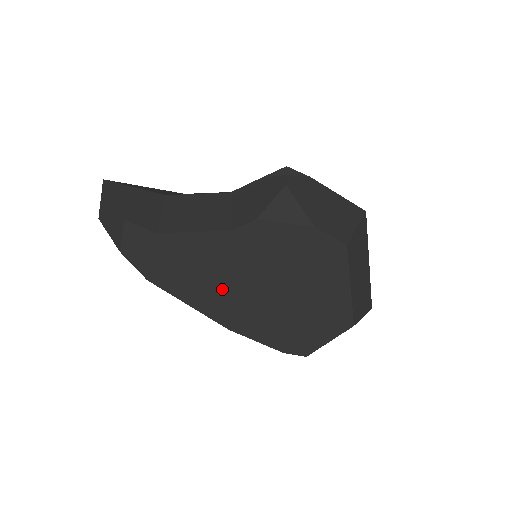
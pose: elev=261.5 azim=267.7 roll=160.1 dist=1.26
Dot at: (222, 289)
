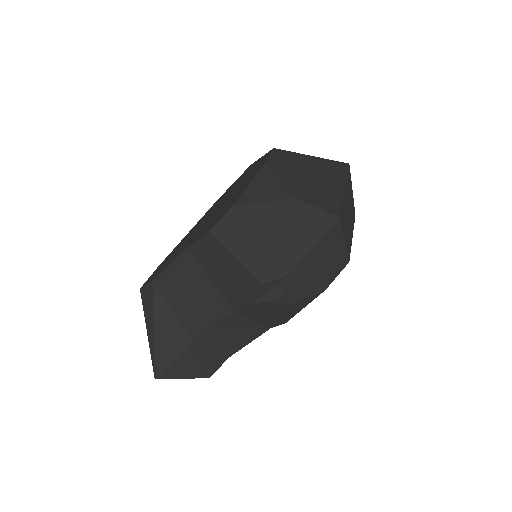
Dot at: occluded
